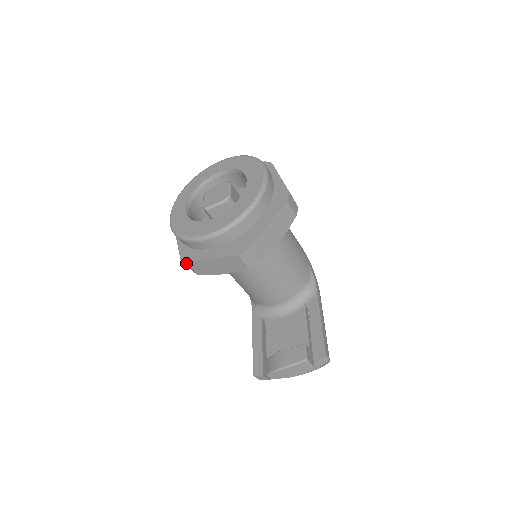
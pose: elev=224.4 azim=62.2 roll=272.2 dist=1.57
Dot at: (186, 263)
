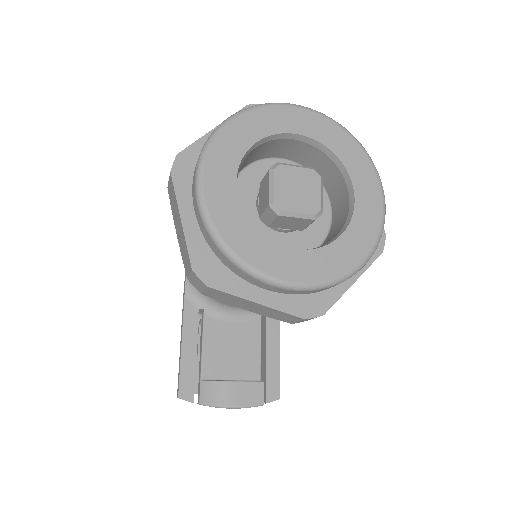
Dot at: (203, 283)
